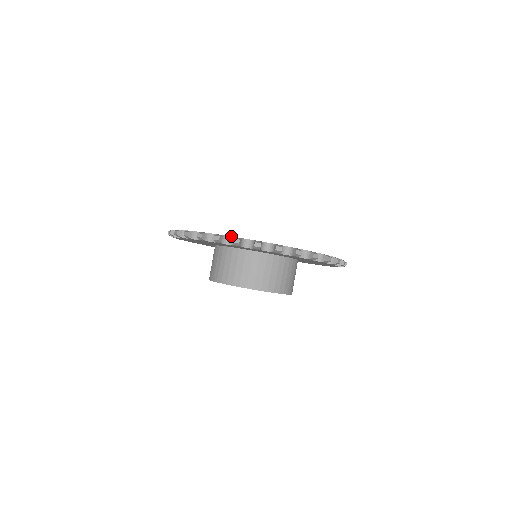
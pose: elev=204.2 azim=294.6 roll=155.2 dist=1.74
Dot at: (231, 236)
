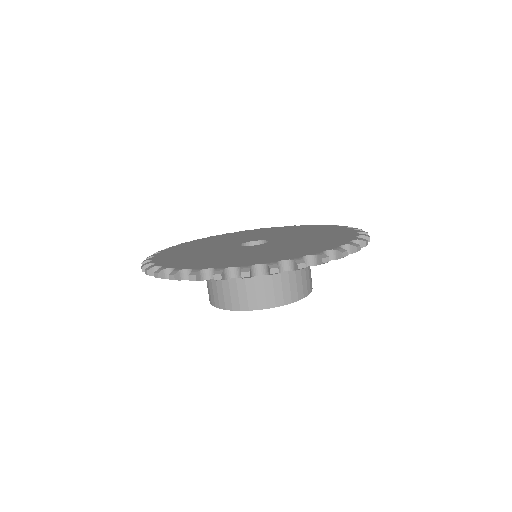
Dot at: (173, 267)
